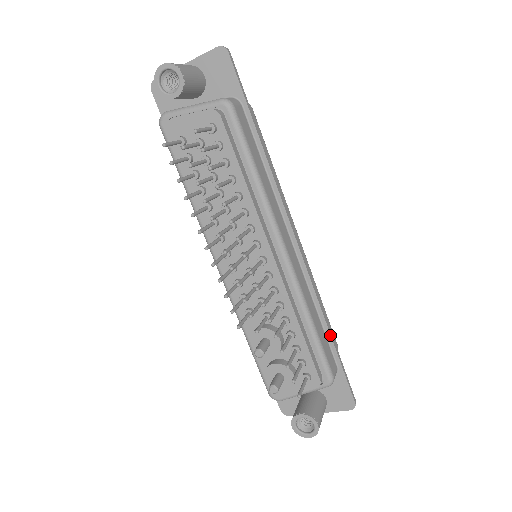
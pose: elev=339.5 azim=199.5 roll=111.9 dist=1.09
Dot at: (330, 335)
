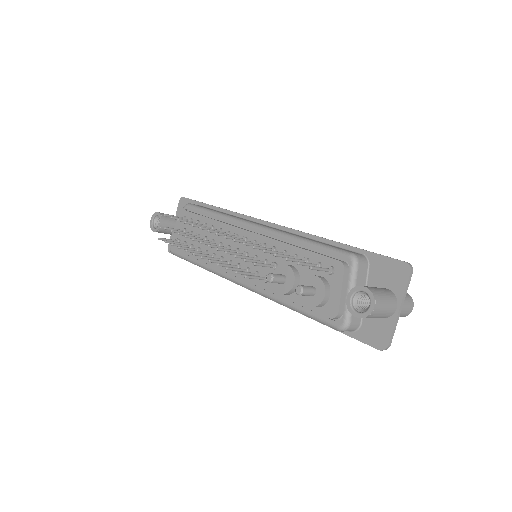
Dot at: (335, 242)
